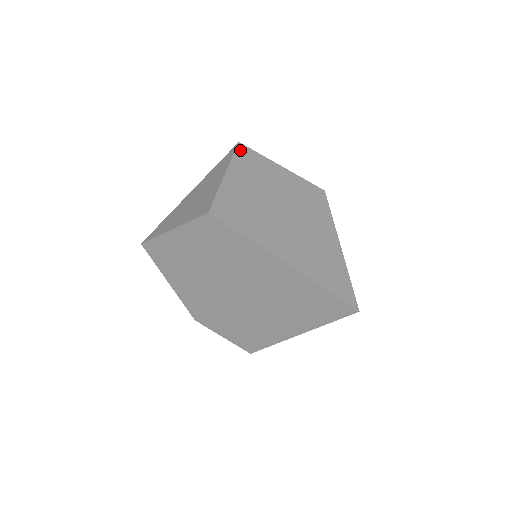
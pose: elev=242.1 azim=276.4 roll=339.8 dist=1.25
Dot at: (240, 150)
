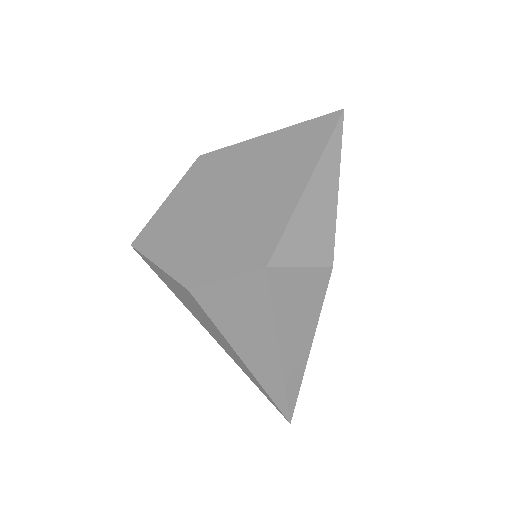
Dot at: occluded
